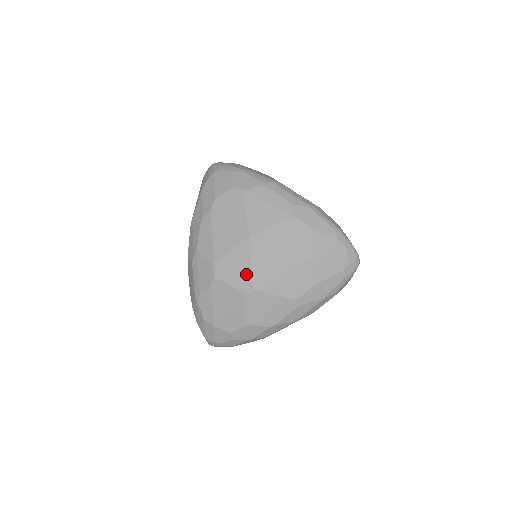
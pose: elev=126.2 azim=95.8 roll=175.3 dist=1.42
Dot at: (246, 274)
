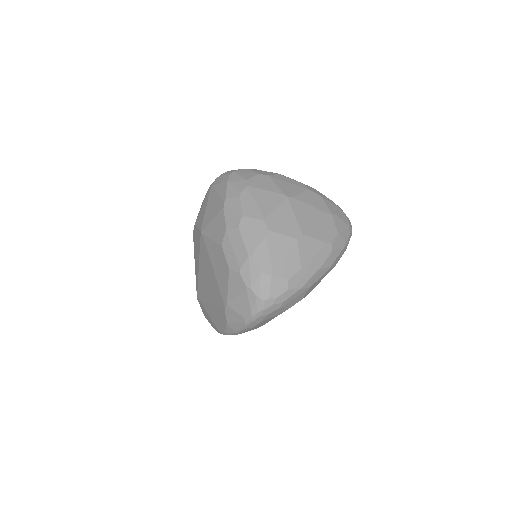
Dot at: (293, 224)
